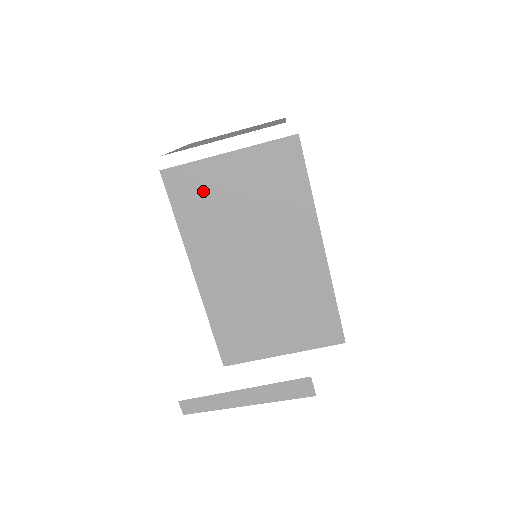
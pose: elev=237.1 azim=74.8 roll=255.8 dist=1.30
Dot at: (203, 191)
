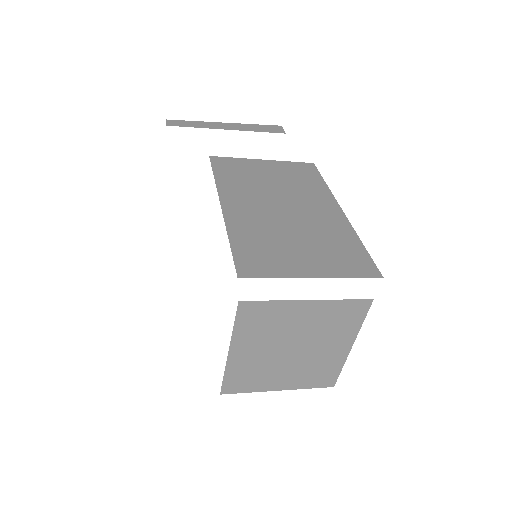
Dot at: occluded
